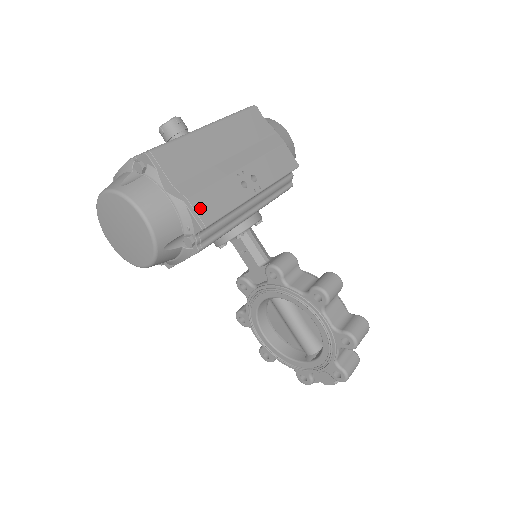
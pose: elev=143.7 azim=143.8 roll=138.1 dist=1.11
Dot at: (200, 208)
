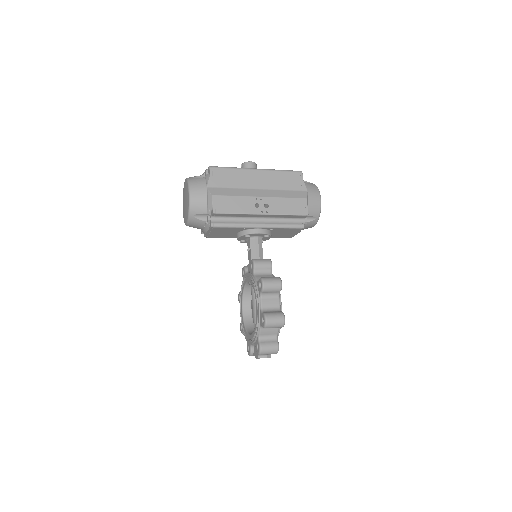
Dot at: (219, 203)
